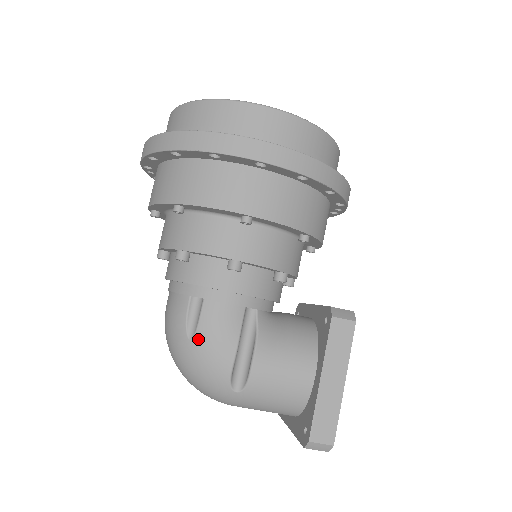
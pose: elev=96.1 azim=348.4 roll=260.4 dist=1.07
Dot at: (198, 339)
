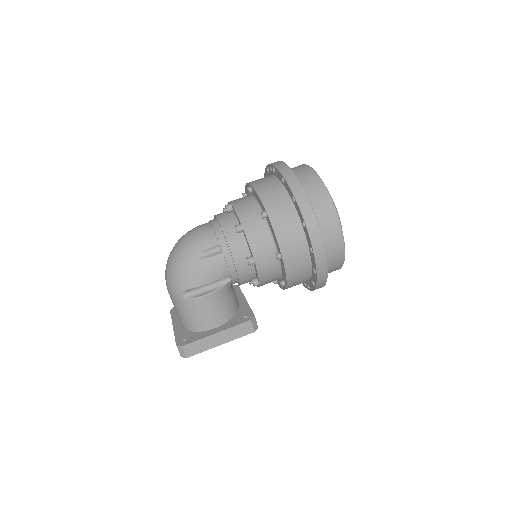
Dot at: (200, 262)
